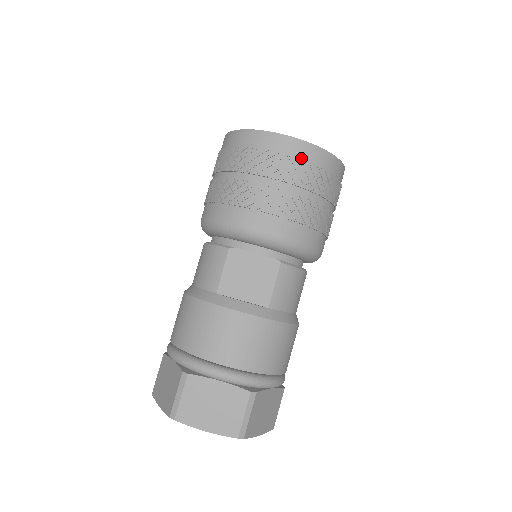
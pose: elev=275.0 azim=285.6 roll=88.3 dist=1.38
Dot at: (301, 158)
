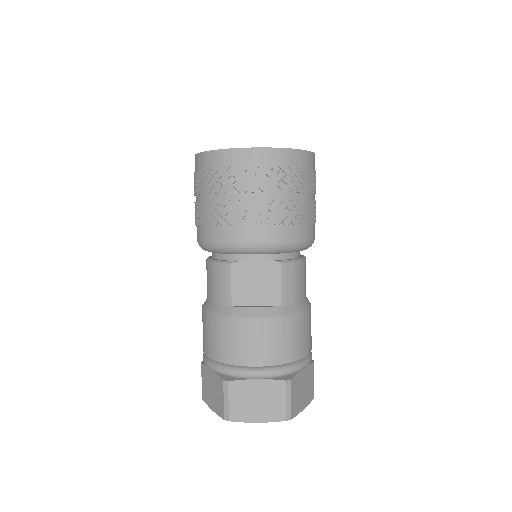
Dot at: (272, 165)
